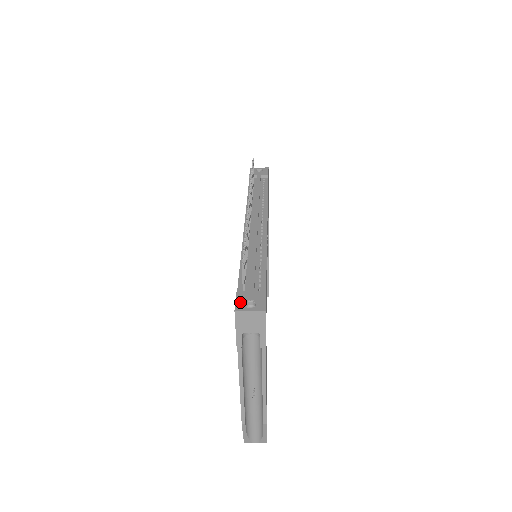
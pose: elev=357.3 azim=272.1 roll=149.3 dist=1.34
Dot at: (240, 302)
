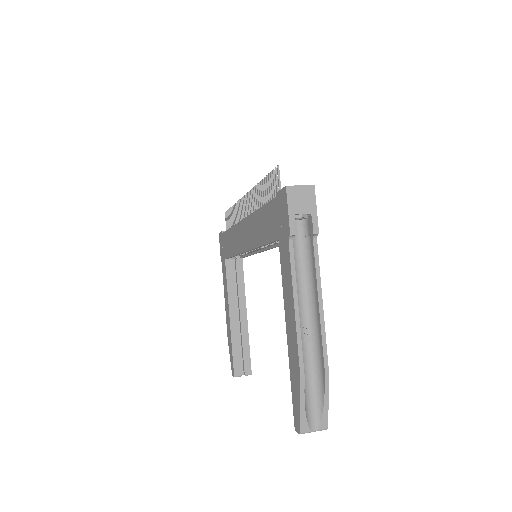
Dot at: occluded
